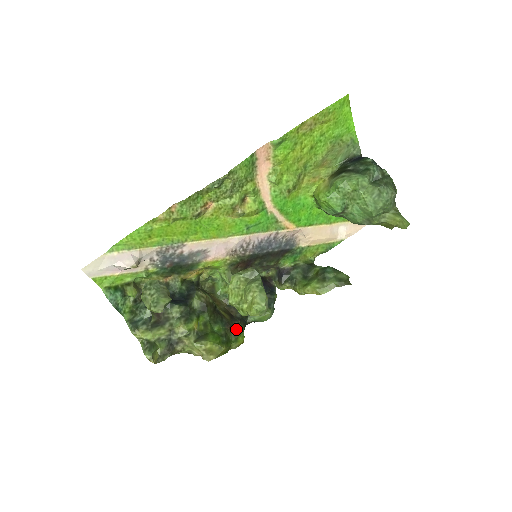
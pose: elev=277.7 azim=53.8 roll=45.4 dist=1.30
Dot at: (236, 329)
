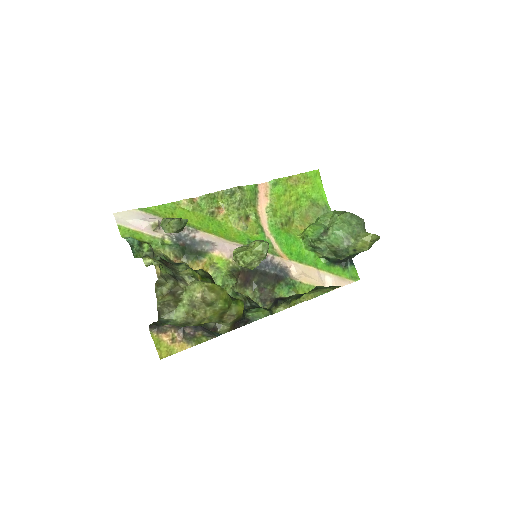
Dot at: (236, 299)
